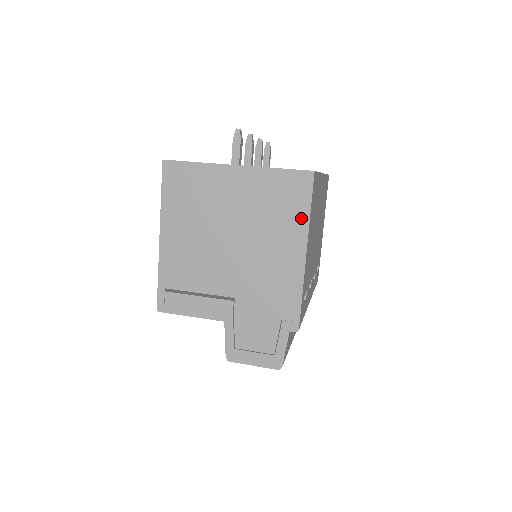
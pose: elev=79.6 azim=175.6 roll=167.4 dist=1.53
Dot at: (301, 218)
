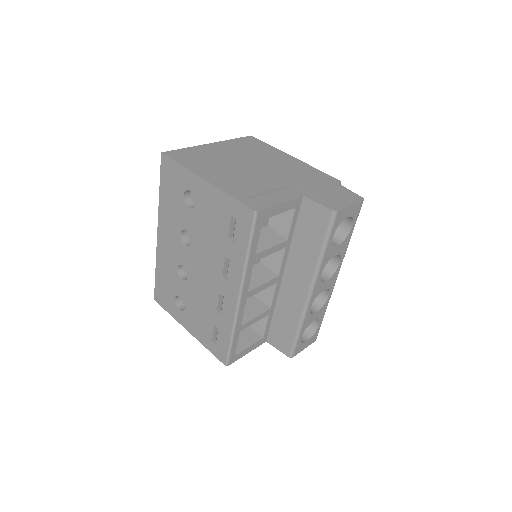
Dot at: (270, 148)
